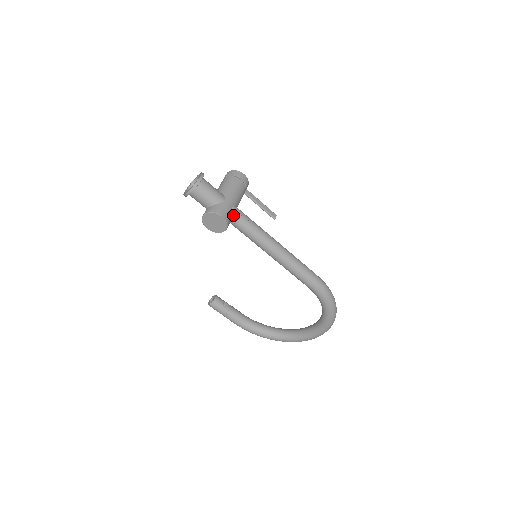
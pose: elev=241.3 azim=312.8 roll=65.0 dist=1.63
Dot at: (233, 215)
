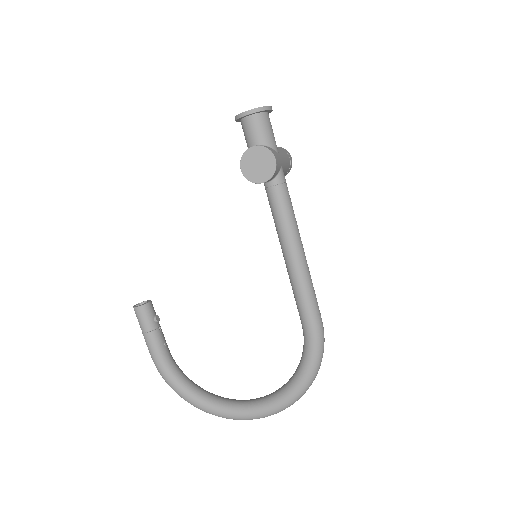
Dot at: (279, 174)
